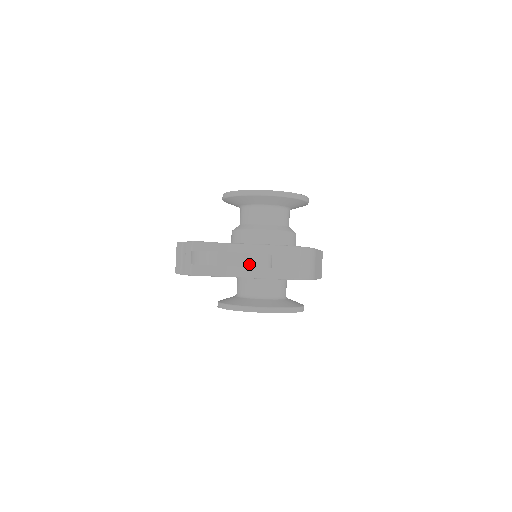
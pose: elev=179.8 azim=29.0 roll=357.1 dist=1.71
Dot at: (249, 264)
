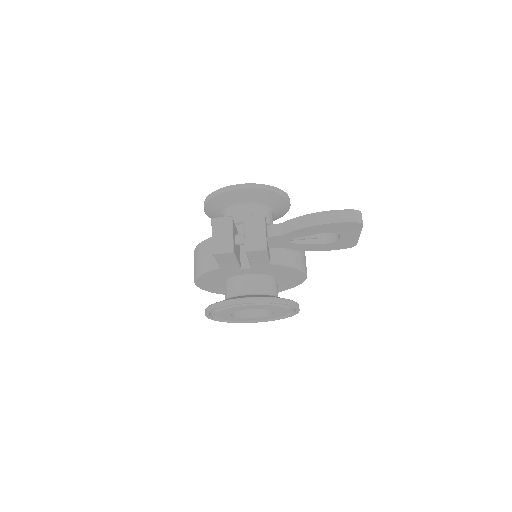
Dot at: occluded
